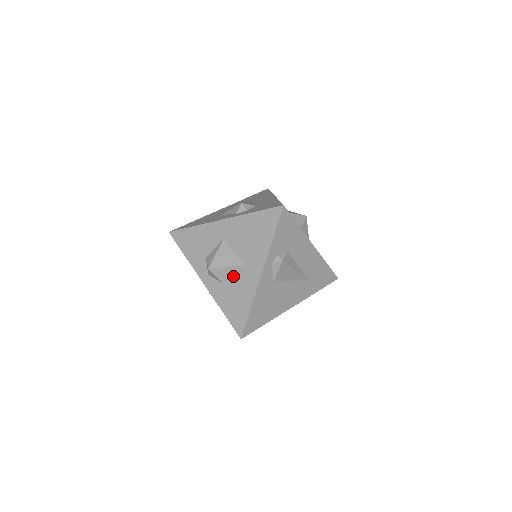
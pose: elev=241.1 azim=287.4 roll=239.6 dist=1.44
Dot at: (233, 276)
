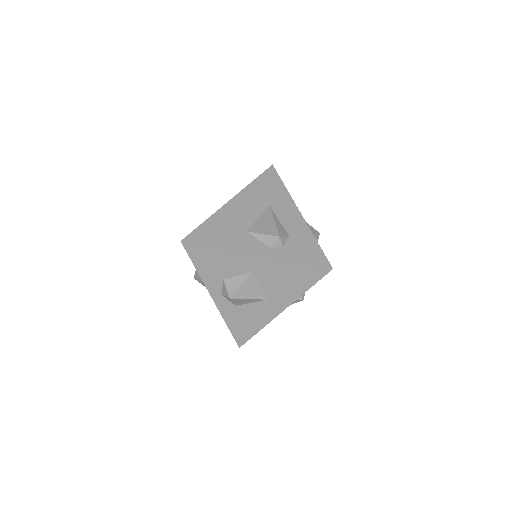
Dot at: (251, 304)
